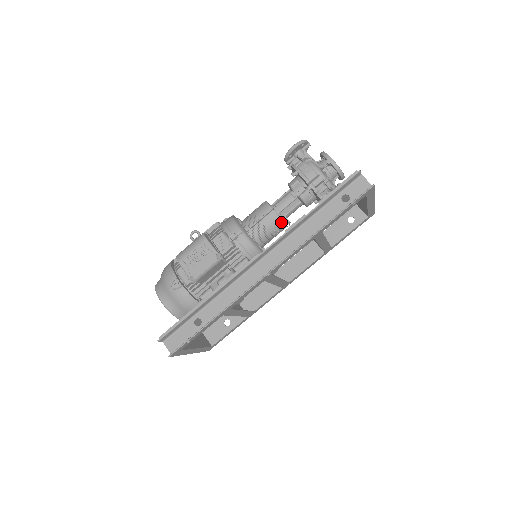
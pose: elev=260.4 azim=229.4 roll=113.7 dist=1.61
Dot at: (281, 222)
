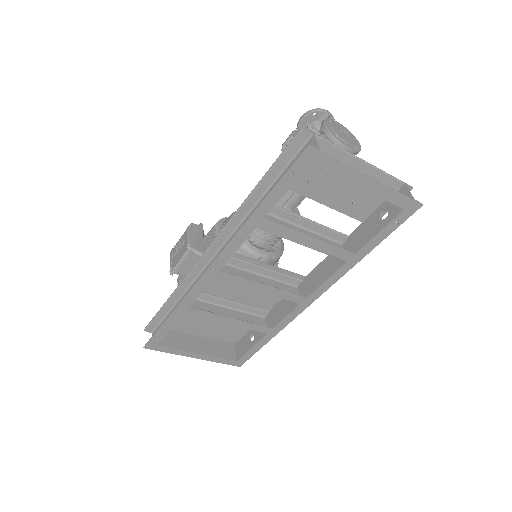
Dot at: occluded
